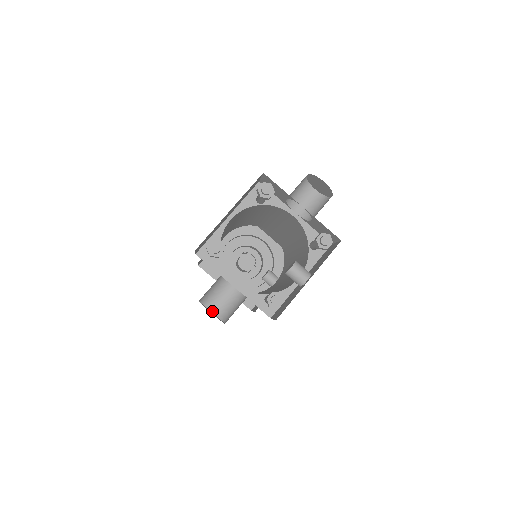
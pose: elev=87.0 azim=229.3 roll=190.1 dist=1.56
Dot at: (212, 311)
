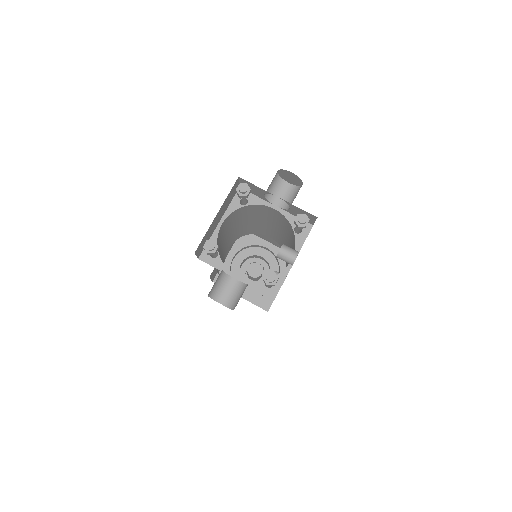
Dot at: (222, 304)
